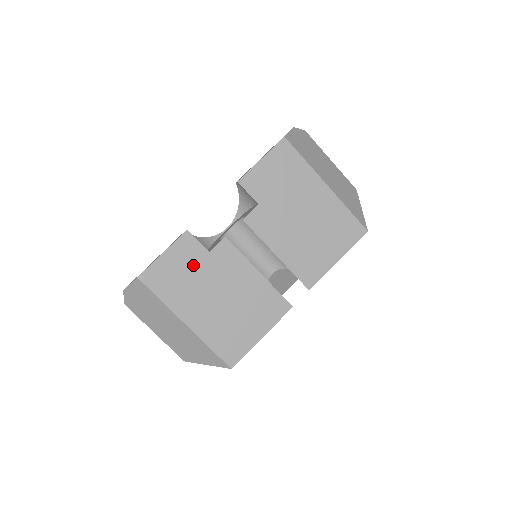
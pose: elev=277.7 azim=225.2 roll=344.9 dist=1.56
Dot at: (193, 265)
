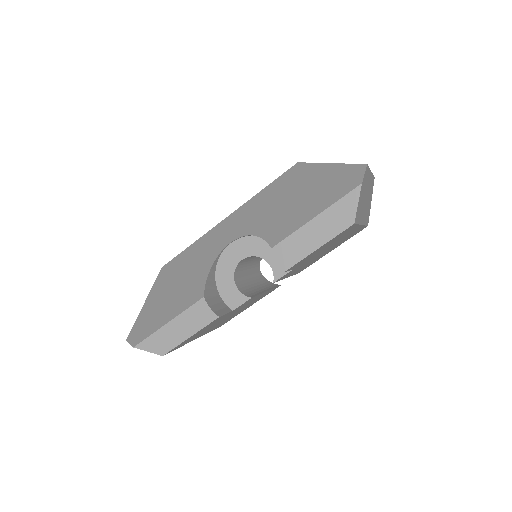
Dot at: occluded
